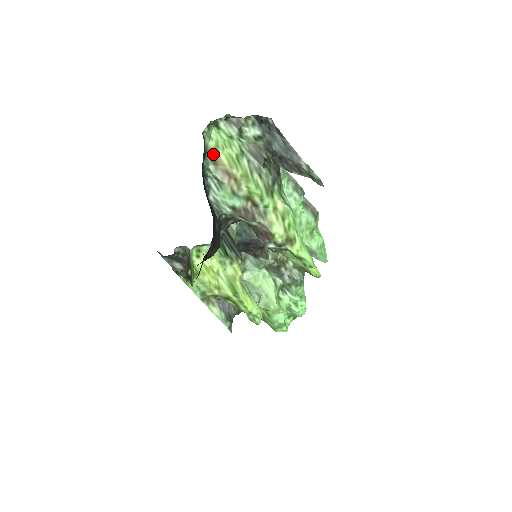
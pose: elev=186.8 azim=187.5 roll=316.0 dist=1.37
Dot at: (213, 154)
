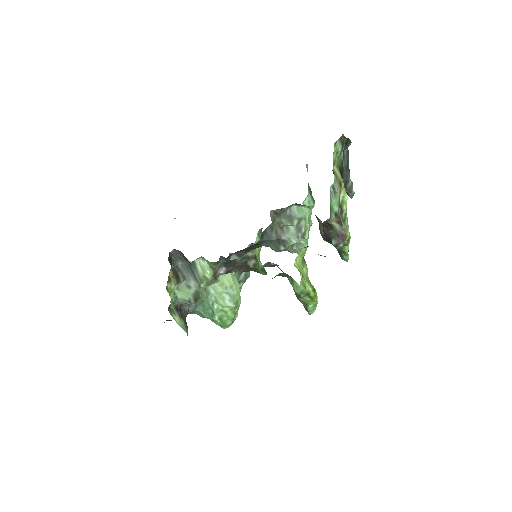
Dot at: occluded
